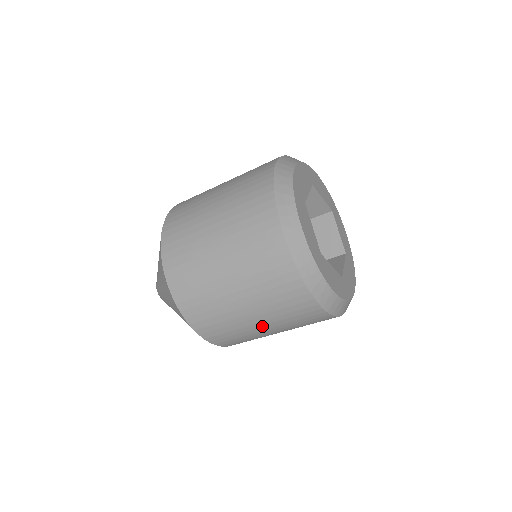
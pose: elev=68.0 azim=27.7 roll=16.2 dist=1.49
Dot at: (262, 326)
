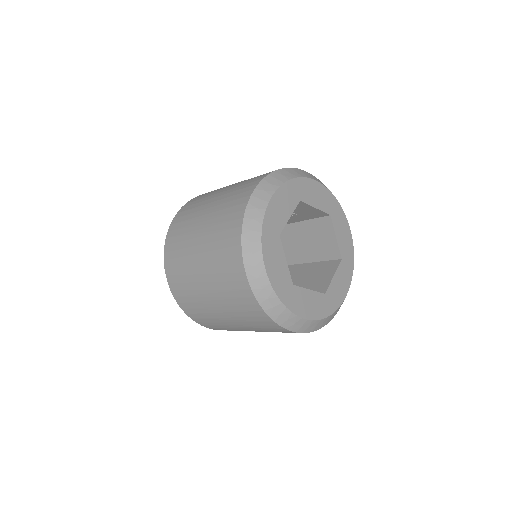
Dot at: (203, 278)
